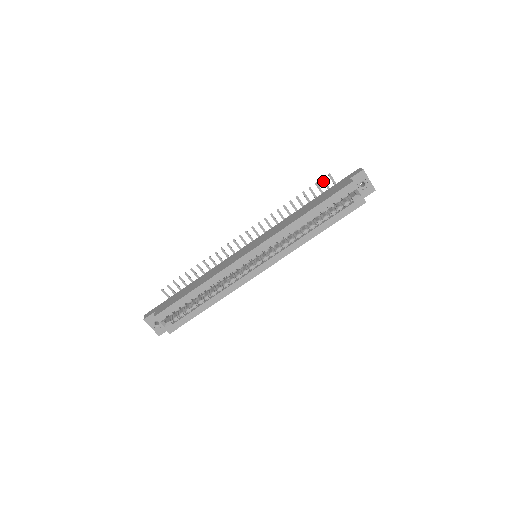
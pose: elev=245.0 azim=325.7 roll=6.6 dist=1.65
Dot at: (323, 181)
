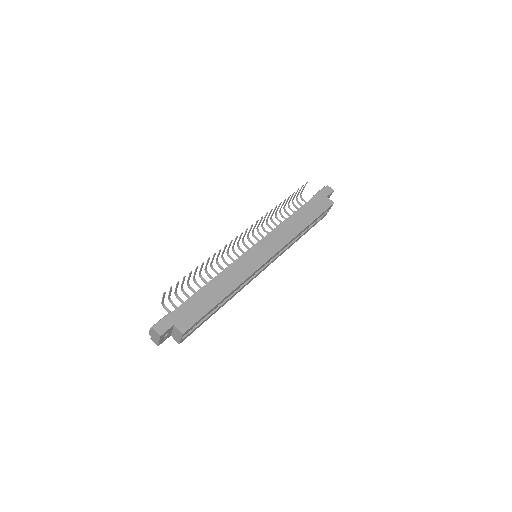
Dot at: occluded
